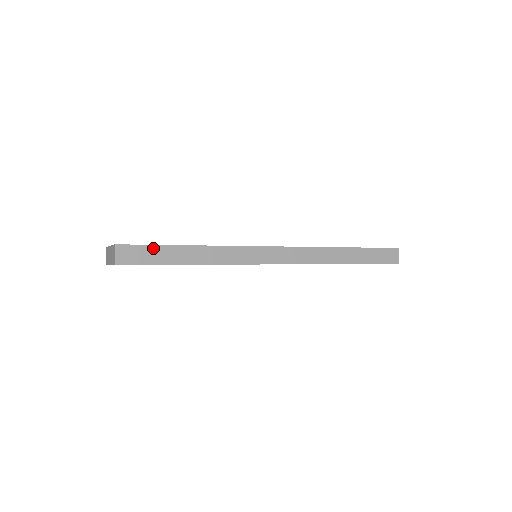
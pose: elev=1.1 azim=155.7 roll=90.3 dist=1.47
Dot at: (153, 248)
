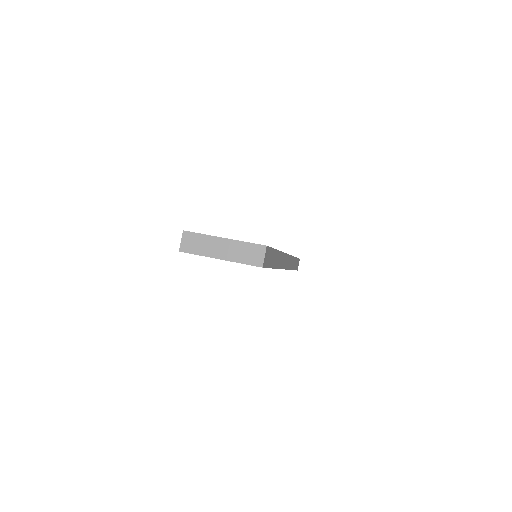
Dot at: (272, 251)
